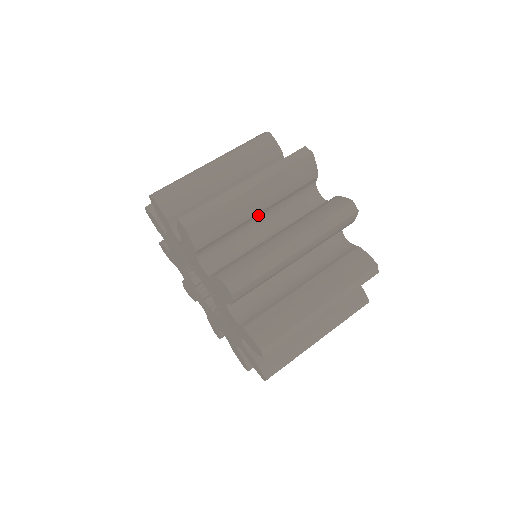
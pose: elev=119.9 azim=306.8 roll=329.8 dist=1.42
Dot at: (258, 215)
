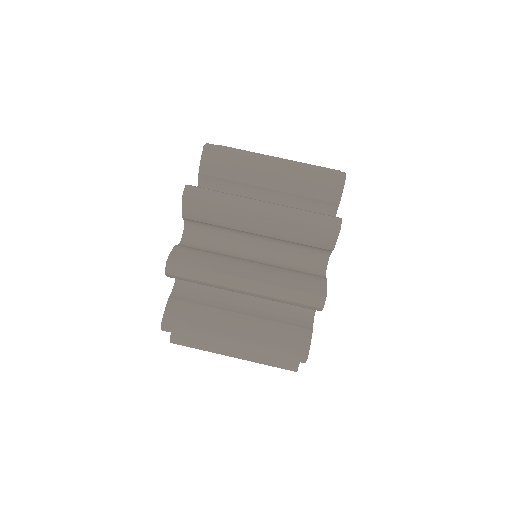
Dot at: (256, 234)
